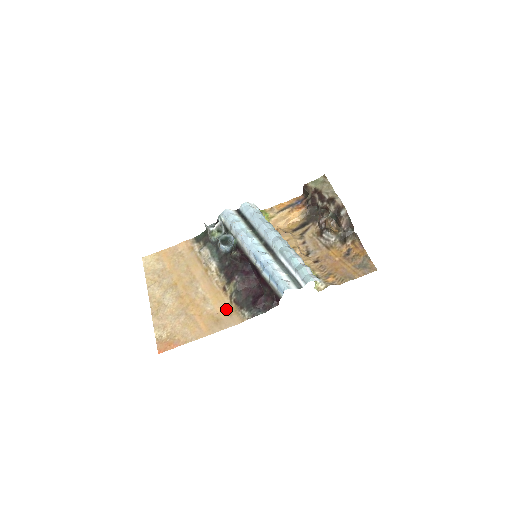
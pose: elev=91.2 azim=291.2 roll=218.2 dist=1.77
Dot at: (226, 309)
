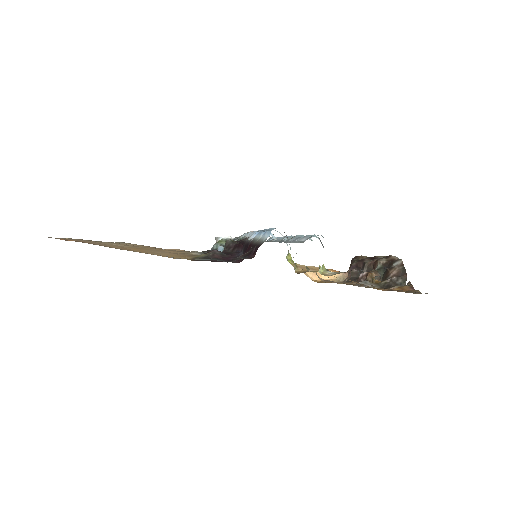
Dot at: occluded
